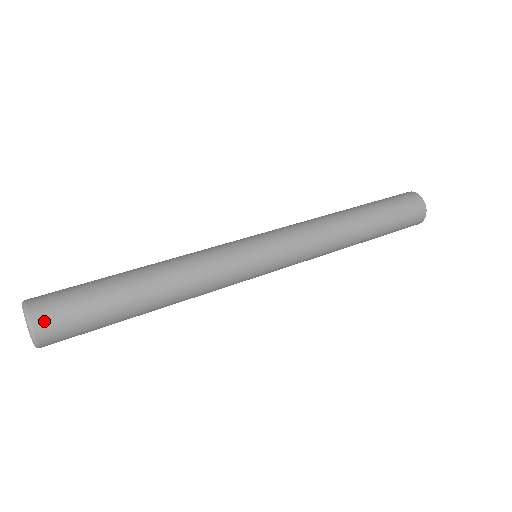
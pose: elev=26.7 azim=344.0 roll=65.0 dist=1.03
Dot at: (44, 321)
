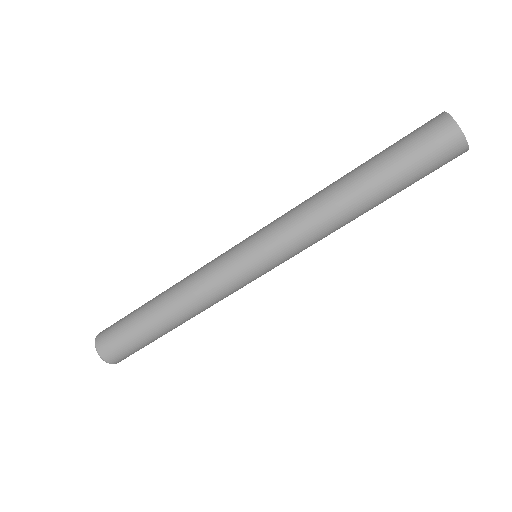
Dot at: (107, 352)
